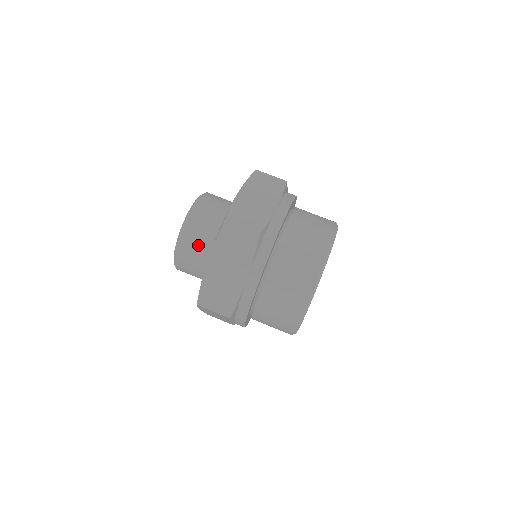
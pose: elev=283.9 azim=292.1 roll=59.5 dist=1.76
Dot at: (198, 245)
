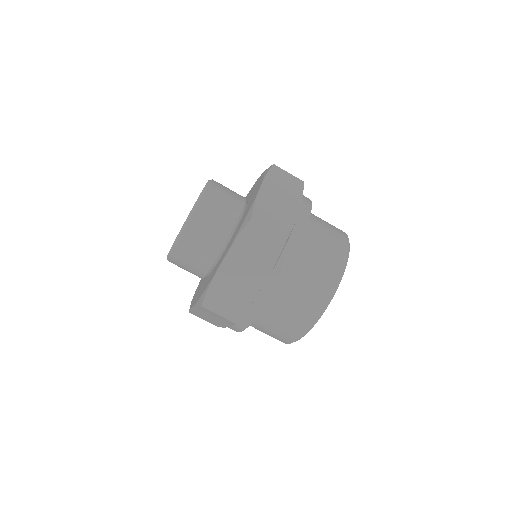
Dot at: (205, 238)
